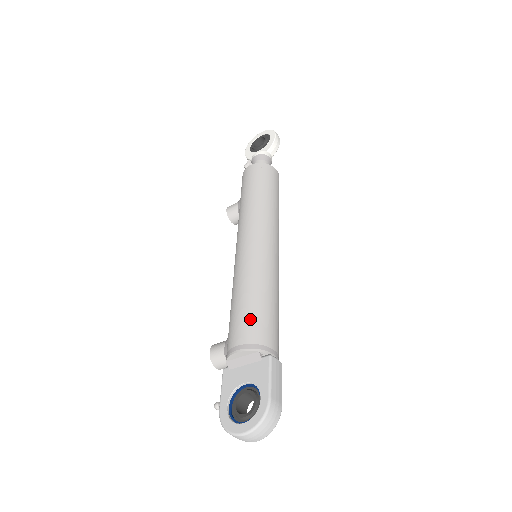
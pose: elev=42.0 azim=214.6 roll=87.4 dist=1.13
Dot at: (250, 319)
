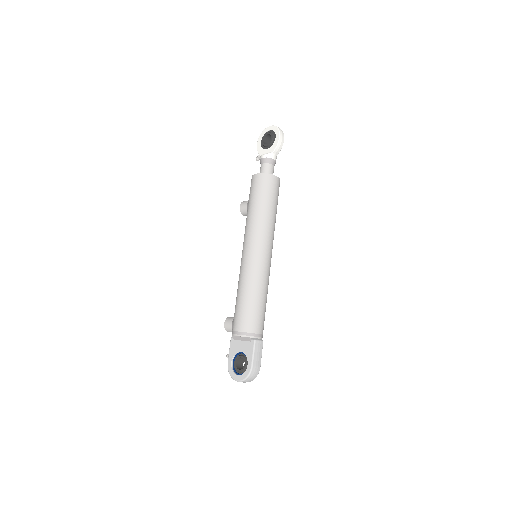
Dot at: (245, 315)
